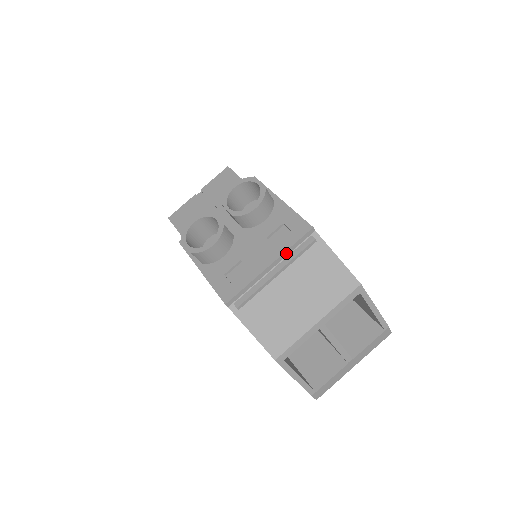
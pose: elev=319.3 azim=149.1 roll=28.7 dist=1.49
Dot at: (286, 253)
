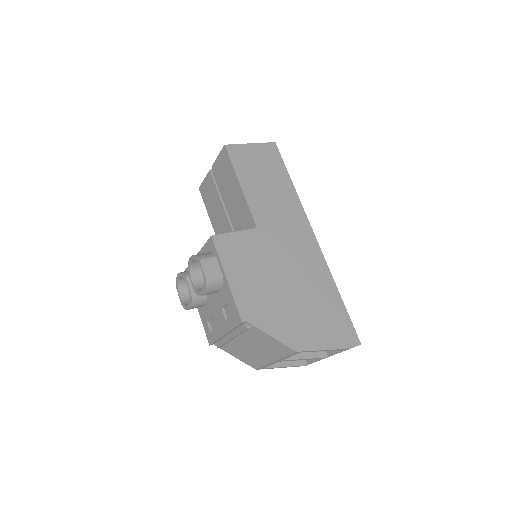
Dot at: (232, 330)
